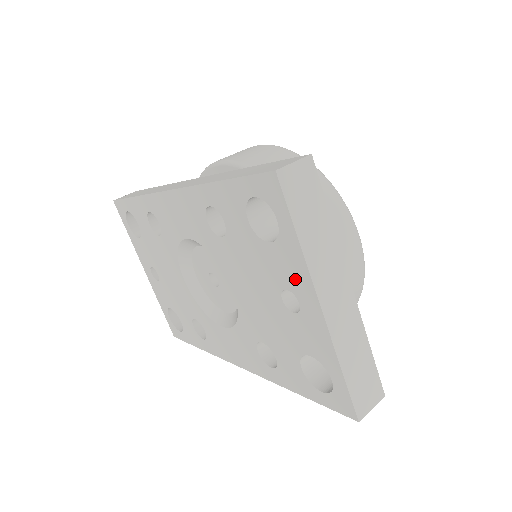
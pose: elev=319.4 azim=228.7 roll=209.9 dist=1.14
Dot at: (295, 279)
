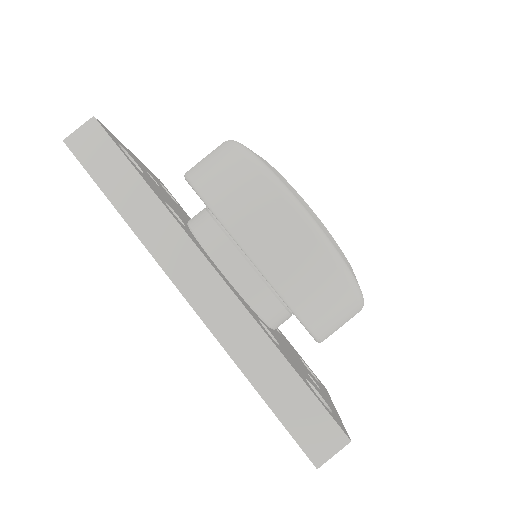
Dot at: occluded
